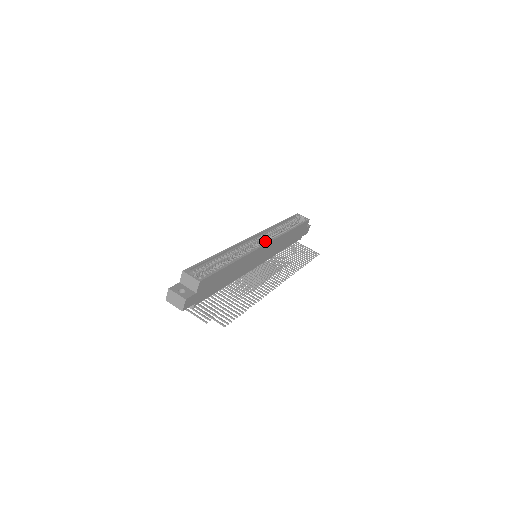
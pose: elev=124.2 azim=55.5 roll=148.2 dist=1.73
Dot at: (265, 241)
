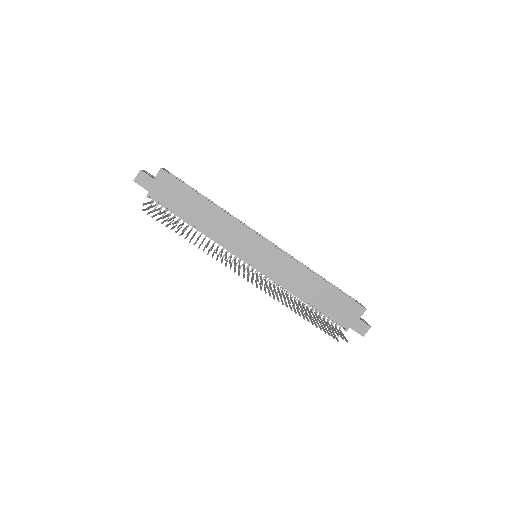
Dot at: occluded
